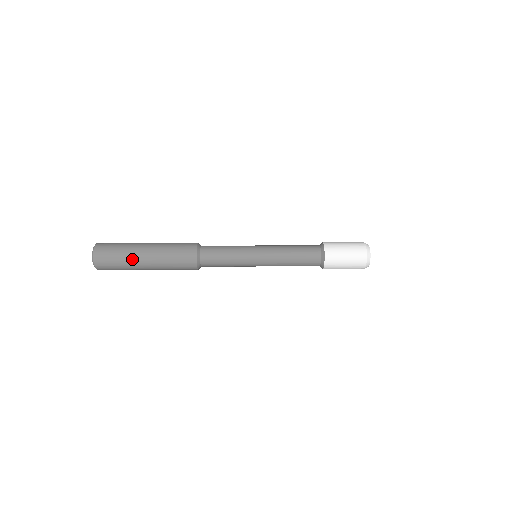
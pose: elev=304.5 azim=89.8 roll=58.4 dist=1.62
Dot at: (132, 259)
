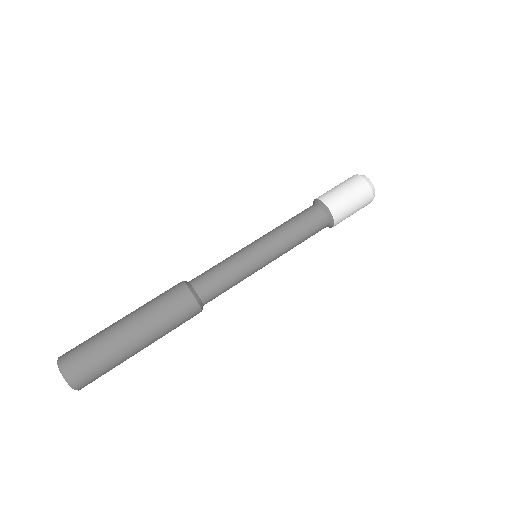
Dot at: (125, 357)
